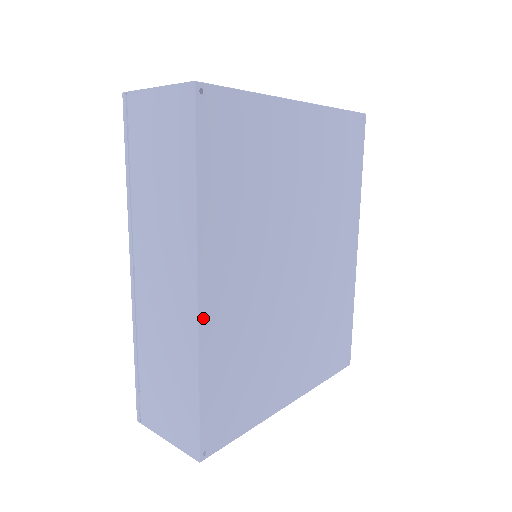
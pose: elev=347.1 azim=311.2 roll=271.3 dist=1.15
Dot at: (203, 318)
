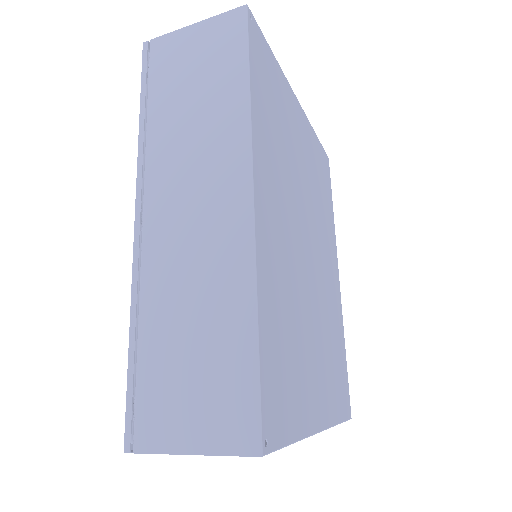
Dot at: (258, 236)
